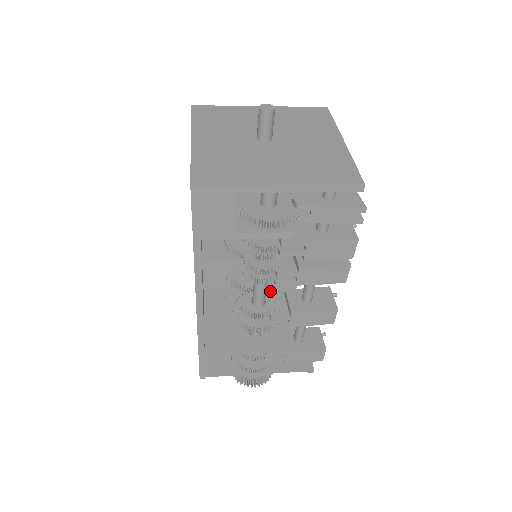
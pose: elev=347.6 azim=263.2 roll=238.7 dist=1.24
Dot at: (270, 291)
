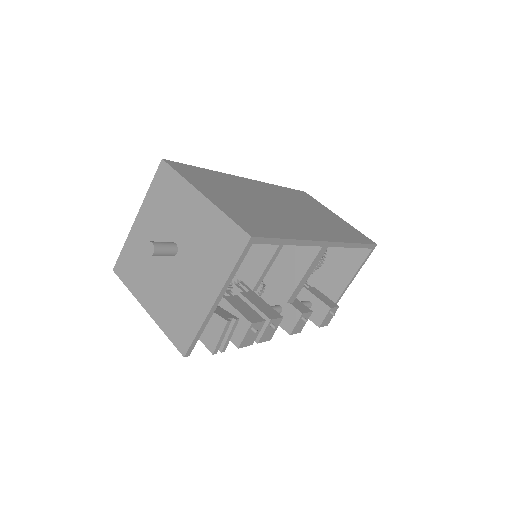
Dot at: occluded
